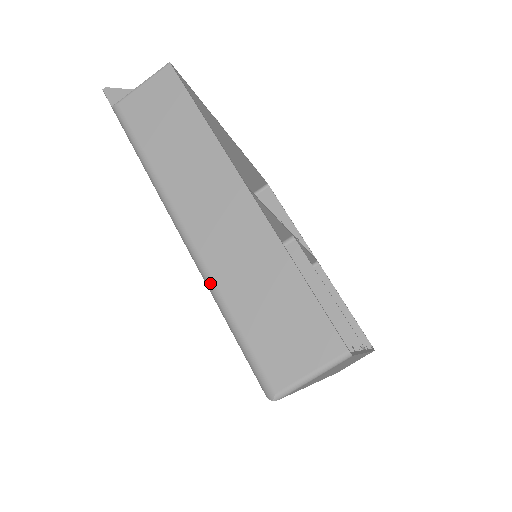
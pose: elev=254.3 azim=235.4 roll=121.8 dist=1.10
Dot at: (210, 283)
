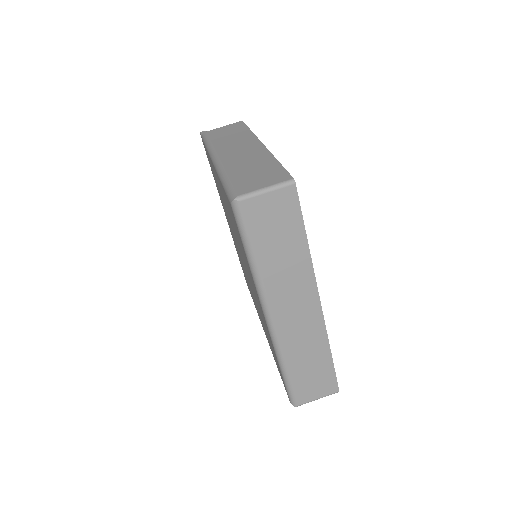
Dot at: (221, 169)
